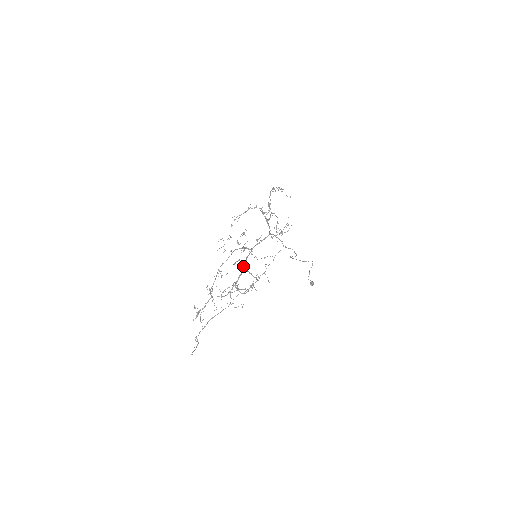
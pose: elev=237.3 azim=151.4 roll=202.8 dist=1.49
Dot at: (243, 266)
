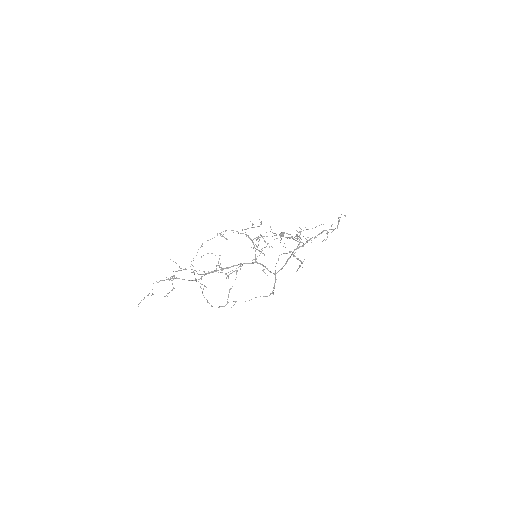
Dot at: (237, 265)
